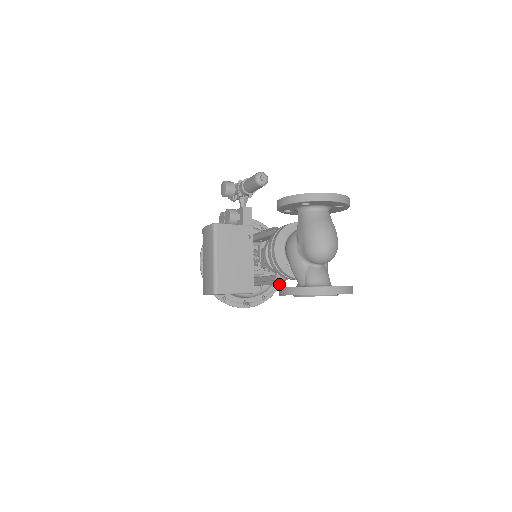
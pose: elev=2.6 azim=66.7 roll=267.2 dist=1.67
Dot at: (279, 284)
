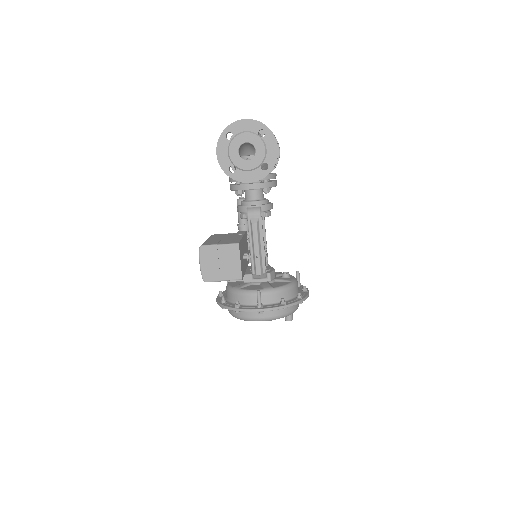
Dot at: (302, 299)
